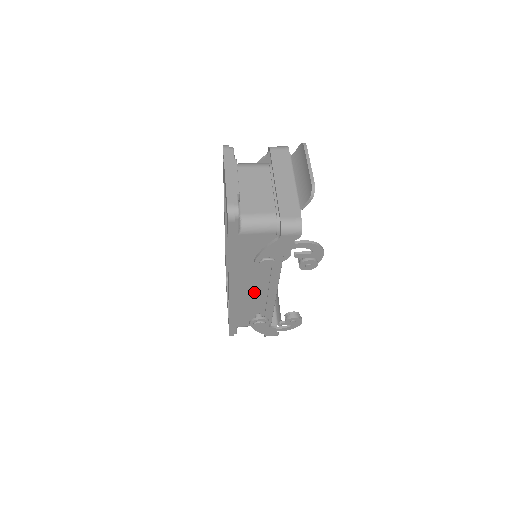
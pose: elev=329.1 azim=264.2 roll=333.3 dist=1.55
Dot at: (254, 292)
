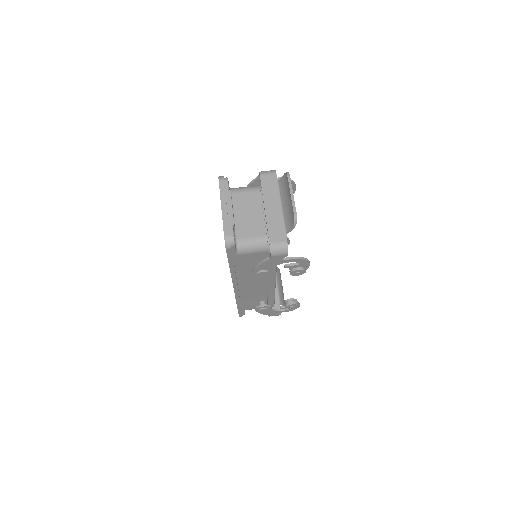
Dot at: (256, 288)
